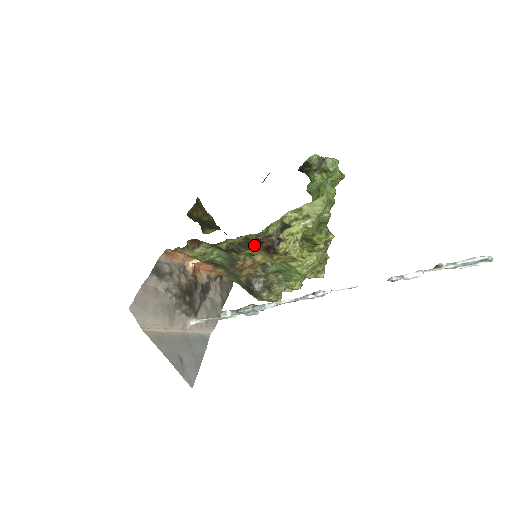
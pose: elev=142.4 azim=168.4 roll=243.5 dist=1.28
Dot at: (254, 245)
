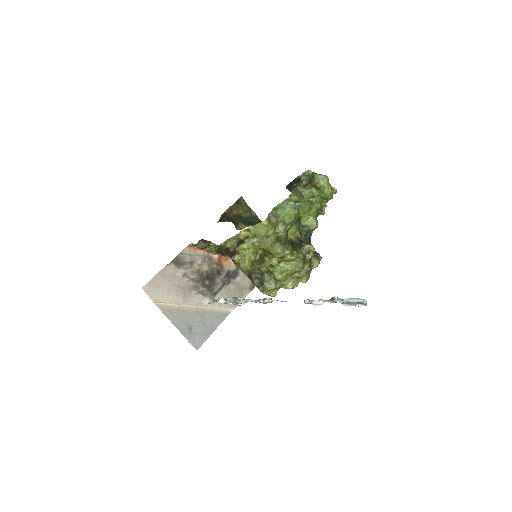
Dot at: occluded
